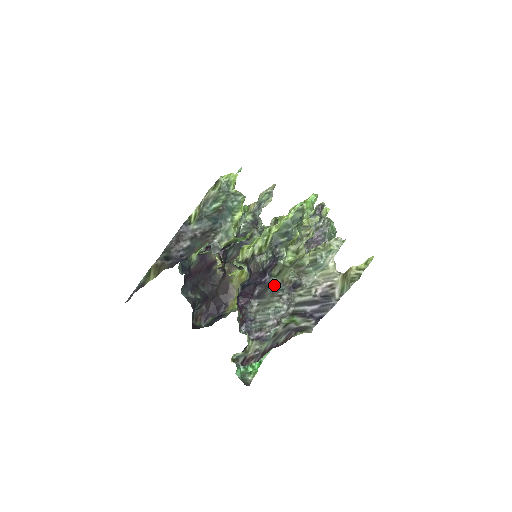
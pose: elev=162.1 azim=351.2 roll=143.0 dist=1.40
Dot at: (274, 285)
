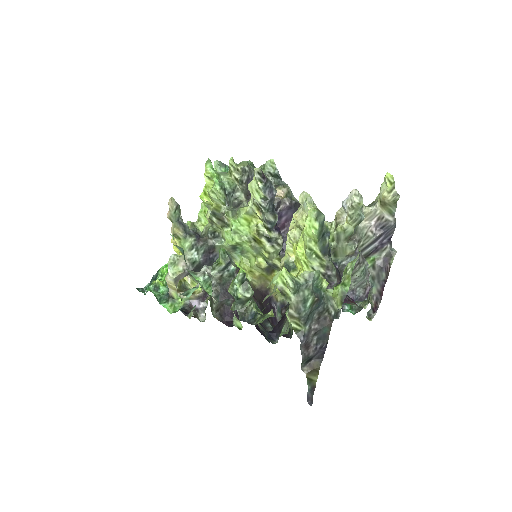
Dot at: (345, 264)
